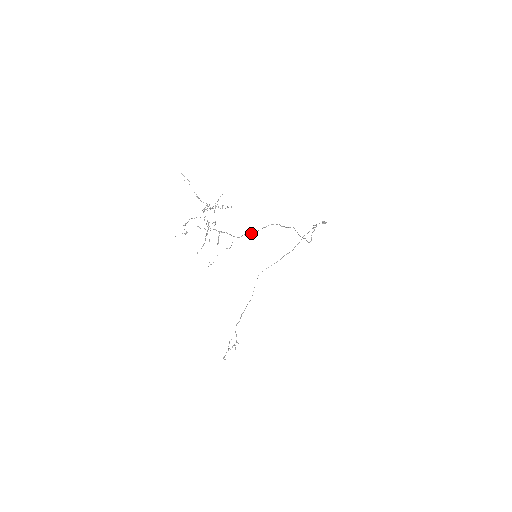
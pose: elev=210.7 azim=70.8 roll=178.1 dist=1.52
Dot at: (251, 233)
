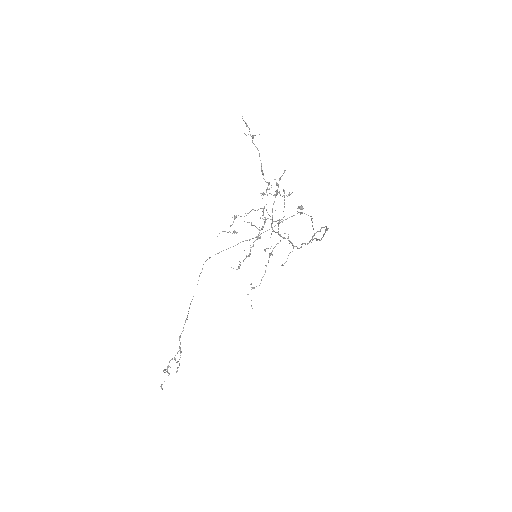
Dot at: (310, 241)
